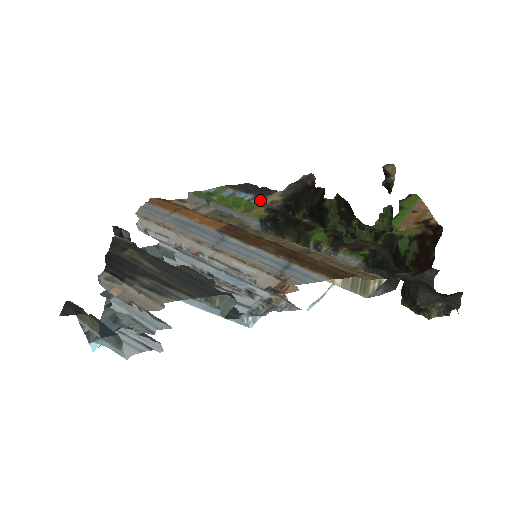
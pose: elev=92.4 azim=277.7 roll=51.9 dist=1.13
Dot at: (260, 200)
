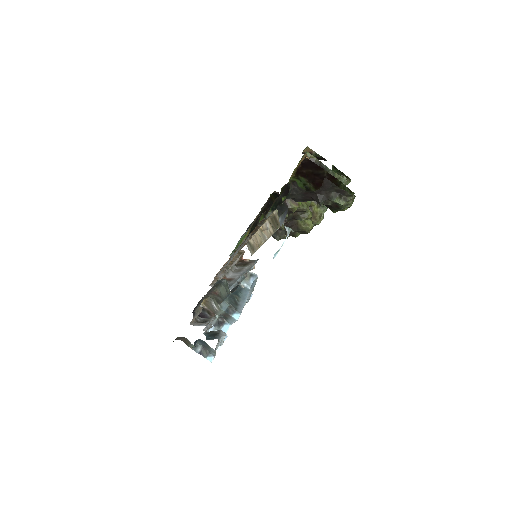
Dot at: occluded
